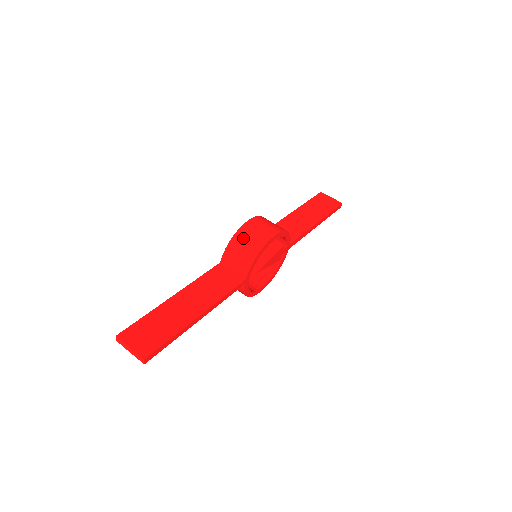
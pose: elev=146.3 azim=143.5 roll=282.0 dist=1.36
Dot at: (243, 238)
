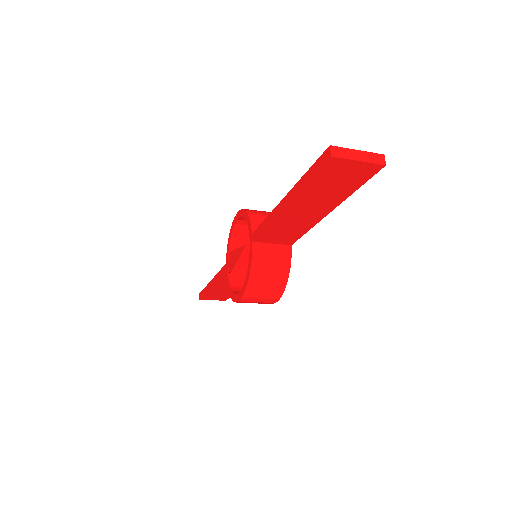
Dot at: (256, 211)
